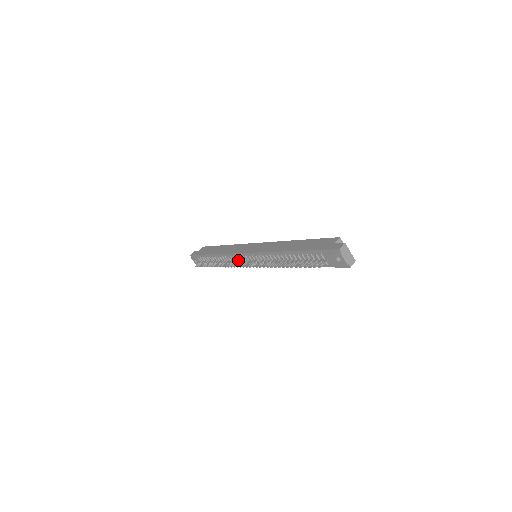
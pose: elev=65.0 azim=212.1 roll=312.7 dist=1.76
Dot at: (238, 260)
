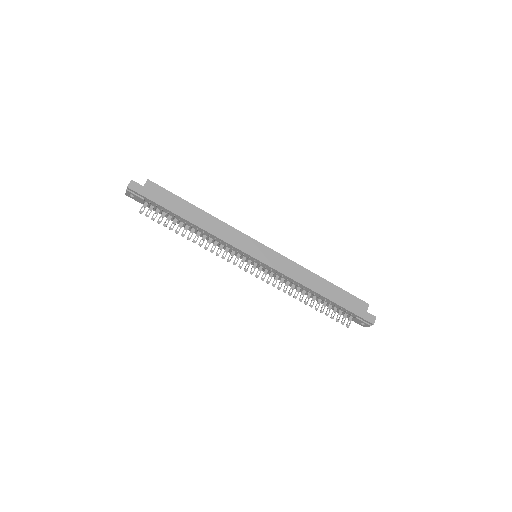
Dot at: (229, 249)
